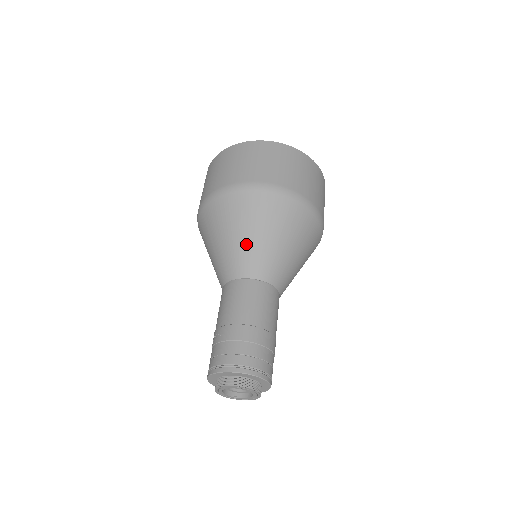
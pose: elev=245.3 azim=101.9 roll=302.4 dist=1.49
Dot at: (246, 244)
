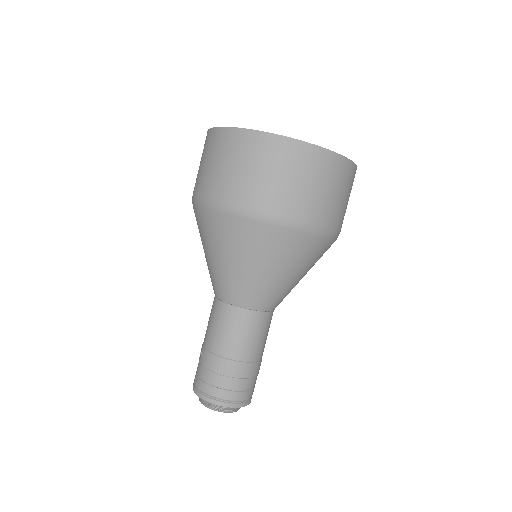
Dot at: (242, 276)
